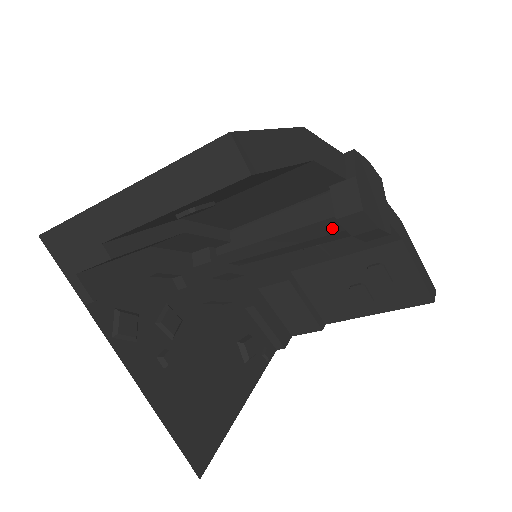
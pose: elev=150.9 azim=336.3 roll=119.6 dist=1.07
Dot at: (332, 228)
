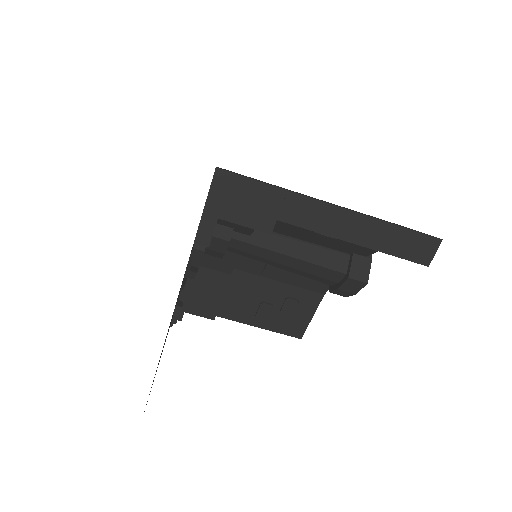
Dot at: (330, 276)
